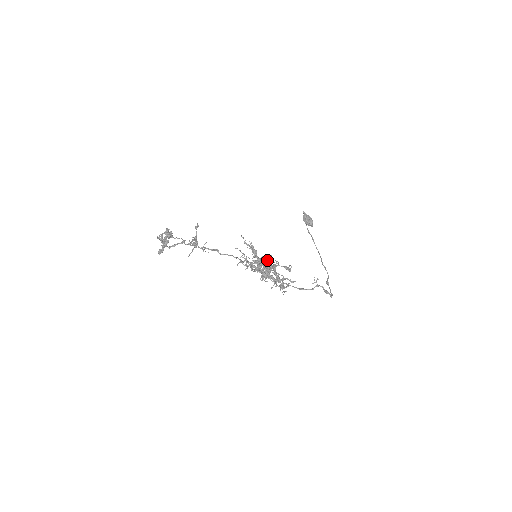
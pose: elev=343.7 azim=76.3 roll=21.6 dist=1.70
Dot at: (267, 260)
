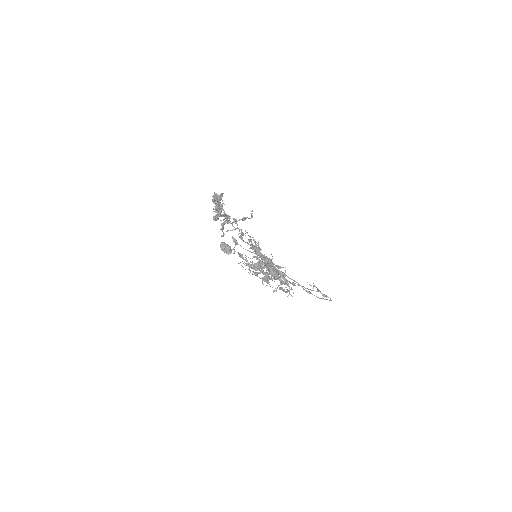
Dot at: (271, 260)
